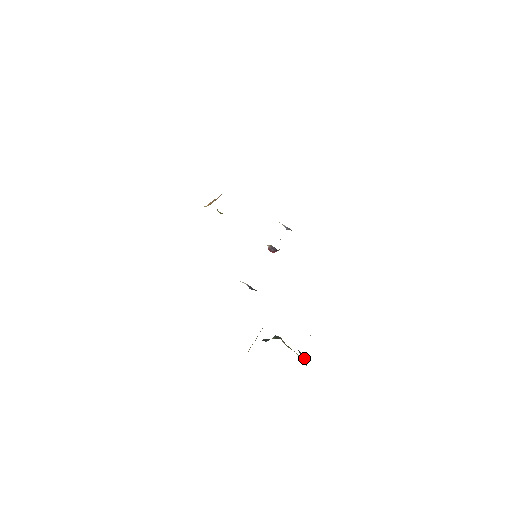
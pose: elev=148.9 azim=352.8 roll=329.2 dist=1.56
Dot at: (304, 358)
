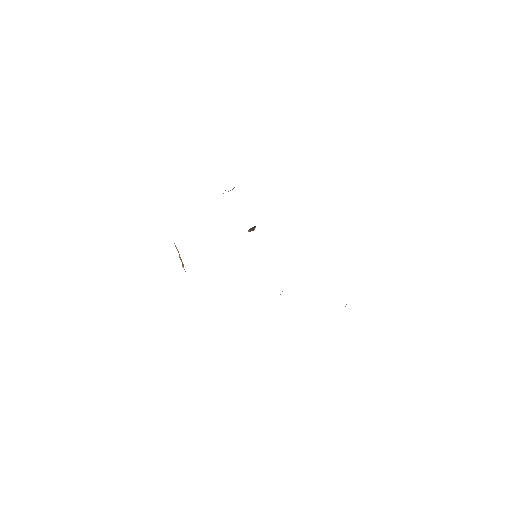
Dot at: occluded
